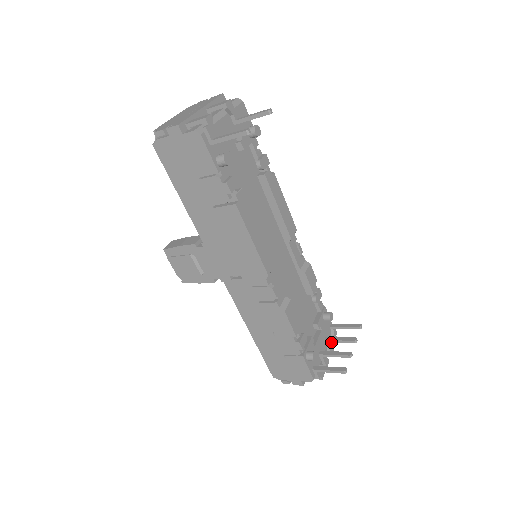
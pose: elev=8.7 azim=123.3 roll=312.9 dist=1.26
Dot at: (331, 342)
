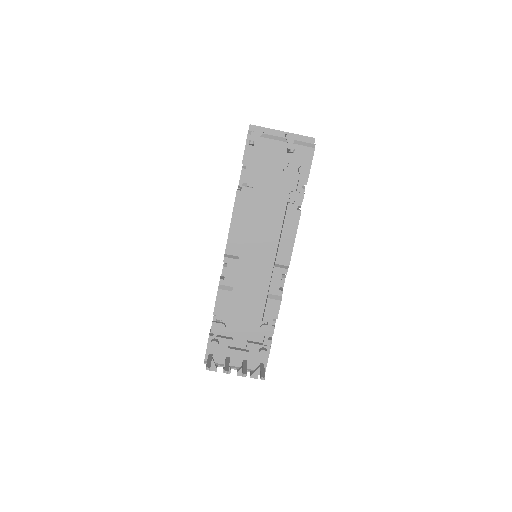
Dot at: (251, 373)
